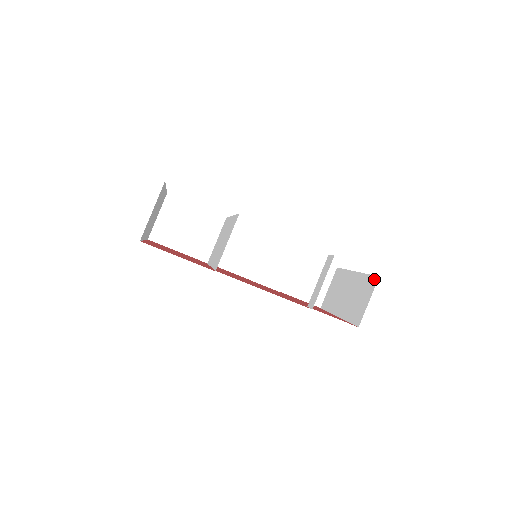
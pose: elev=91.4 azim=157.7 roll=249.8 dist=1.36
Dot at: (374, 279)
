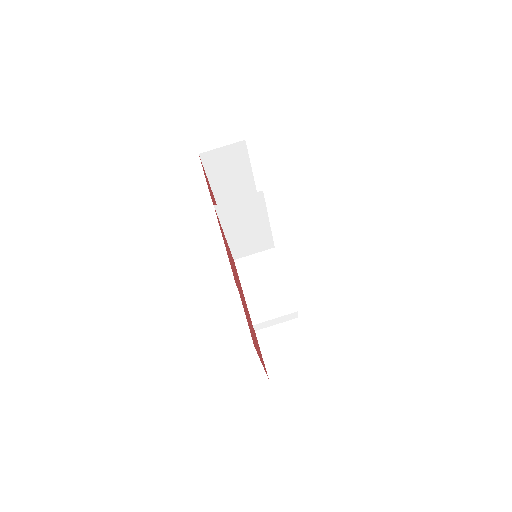
Dot at: occluded
